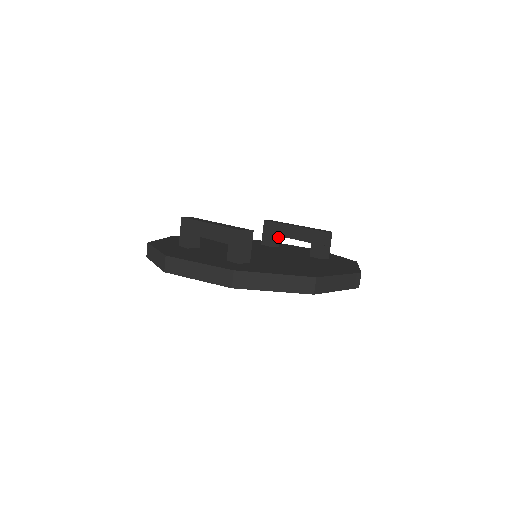
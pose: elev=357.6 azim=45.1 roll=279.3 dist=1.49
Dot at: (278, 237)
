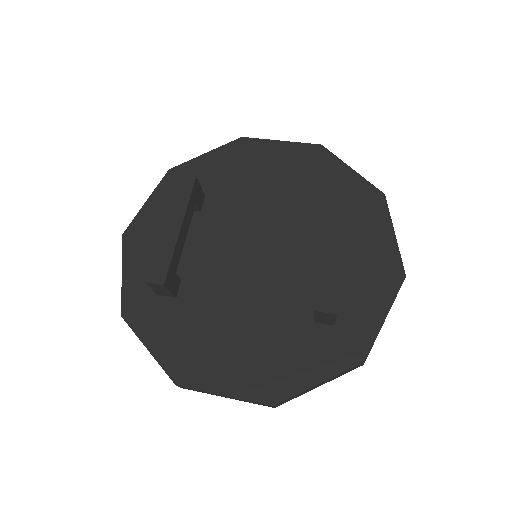
Dot at: occluded
